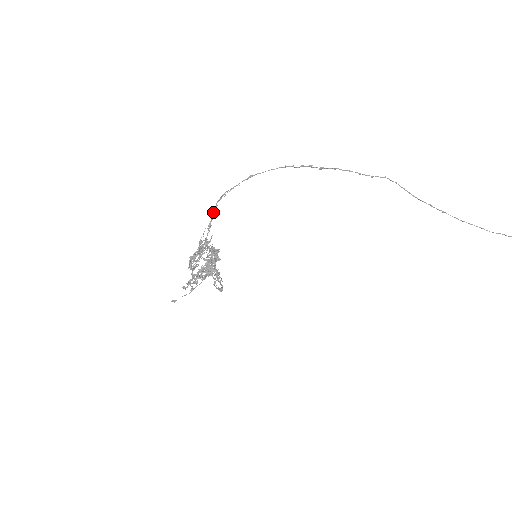
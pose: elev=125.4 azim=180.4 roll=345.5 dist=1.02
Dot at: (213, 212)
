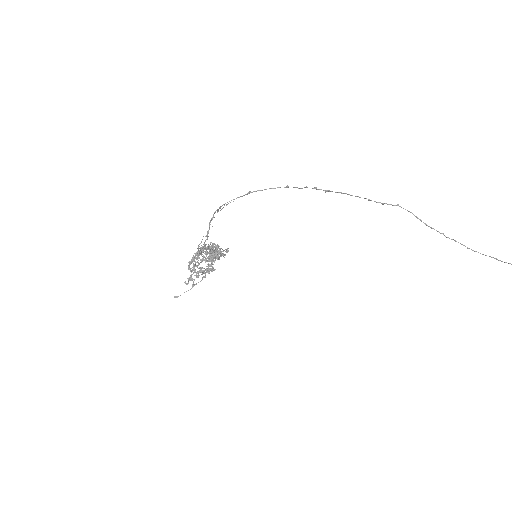
Dot at: (210, 222)
